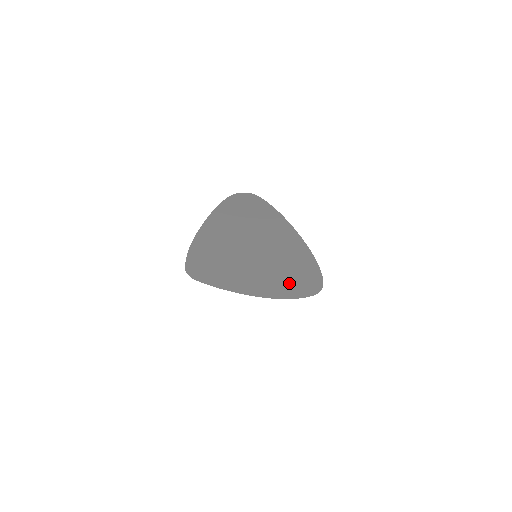
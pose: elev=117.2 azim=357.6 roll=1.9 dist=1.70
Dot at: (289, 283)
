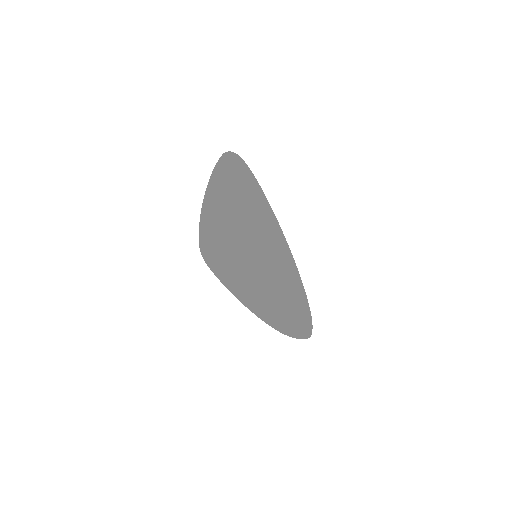
Dot at: (282, 307)
